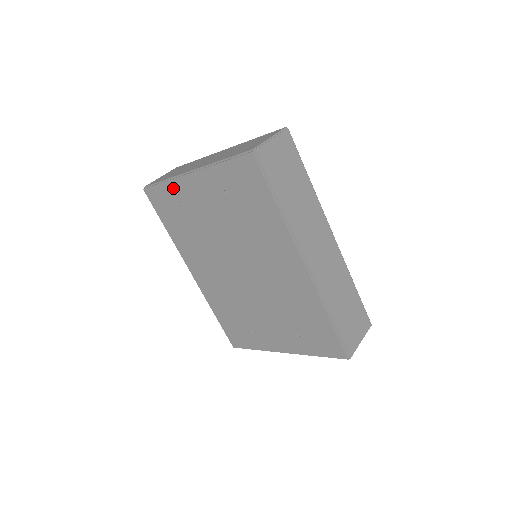
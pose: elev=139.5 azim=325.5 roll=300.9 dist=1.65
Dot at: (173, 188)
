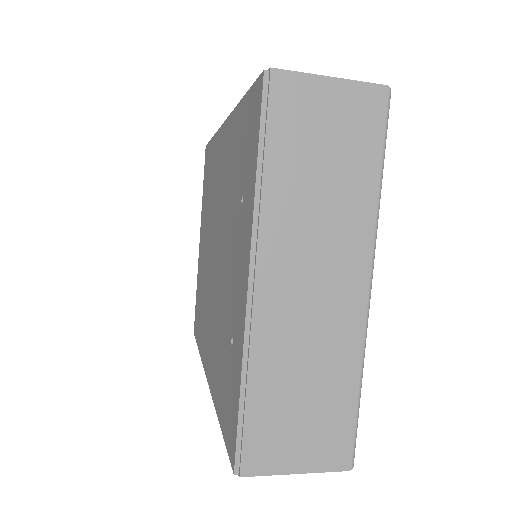
Dot at: (198, 282)
